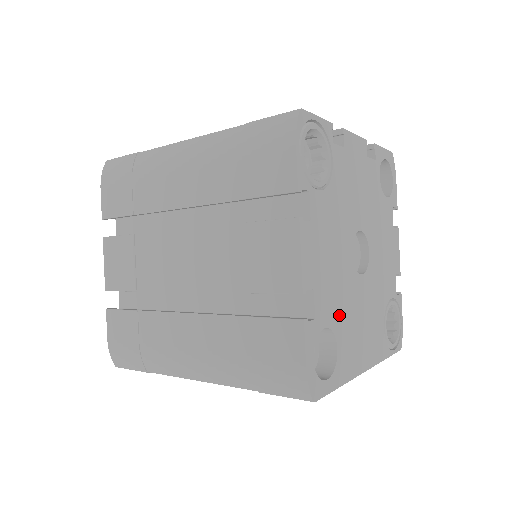
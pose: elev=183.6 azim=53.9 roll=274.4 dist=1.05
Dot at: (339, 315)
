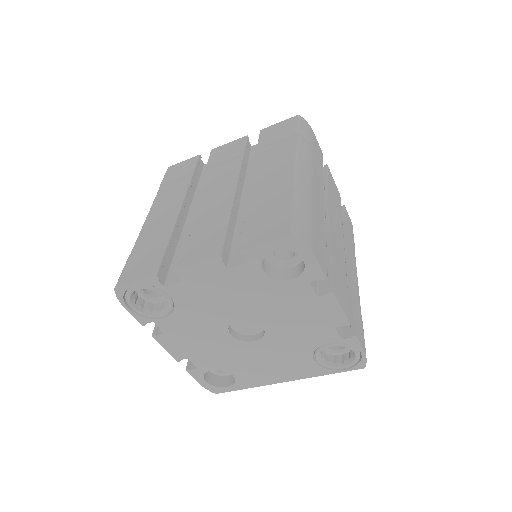
Dot at: (228, 363)
